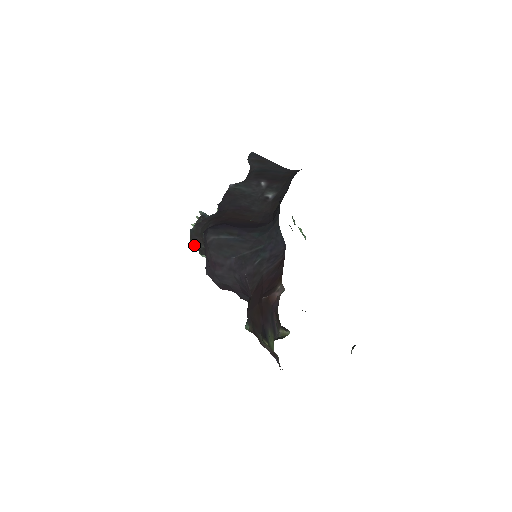
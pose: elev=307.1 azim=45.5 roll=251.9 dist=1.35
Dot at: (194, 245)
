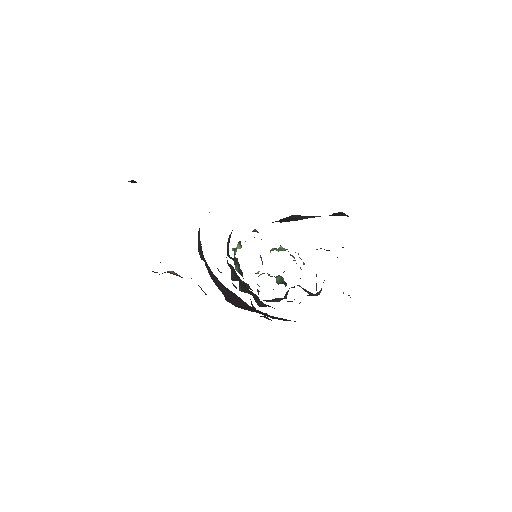
Dot at: occluded
